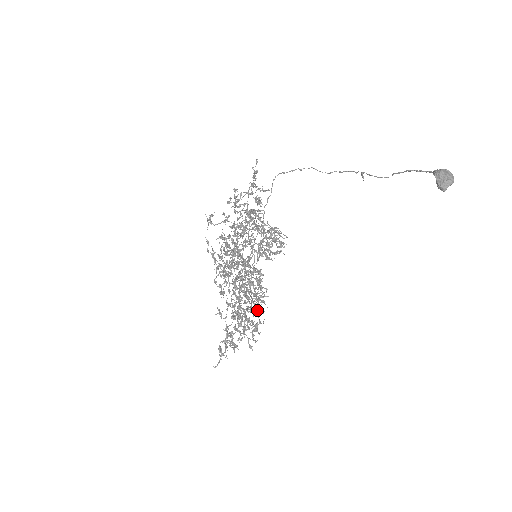
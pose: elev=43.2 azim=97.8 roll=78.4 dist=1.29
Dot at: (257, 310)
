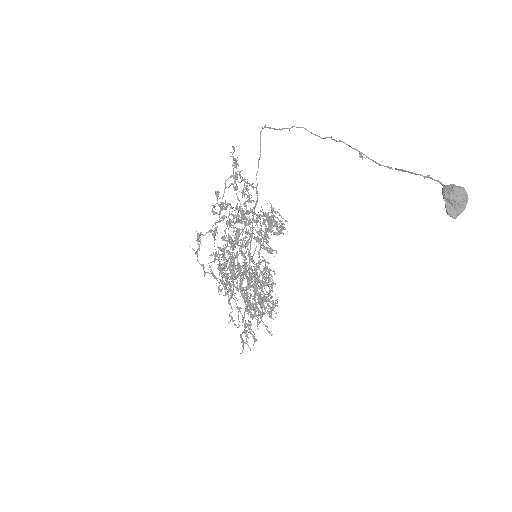
Dot at: occluded
